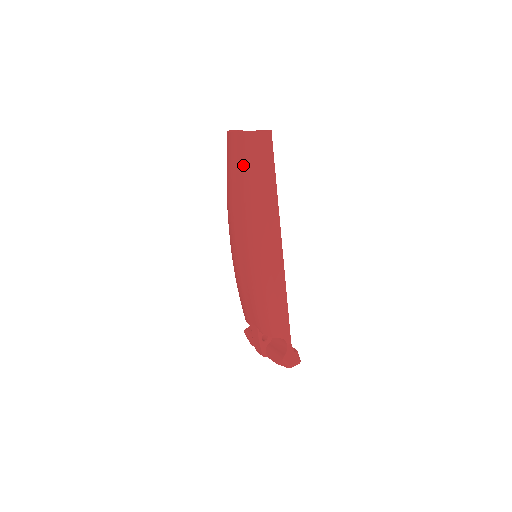
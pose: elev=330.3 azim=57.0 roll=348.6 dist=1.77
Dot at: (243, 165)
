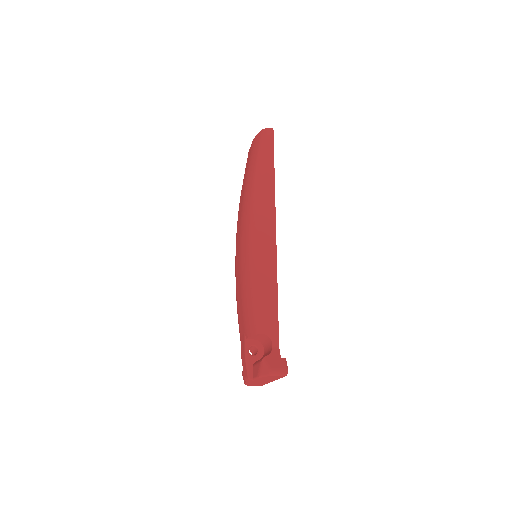
Dot at: (249, 163)
